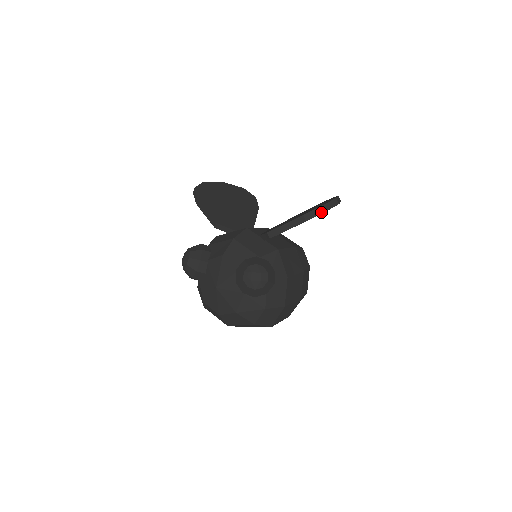
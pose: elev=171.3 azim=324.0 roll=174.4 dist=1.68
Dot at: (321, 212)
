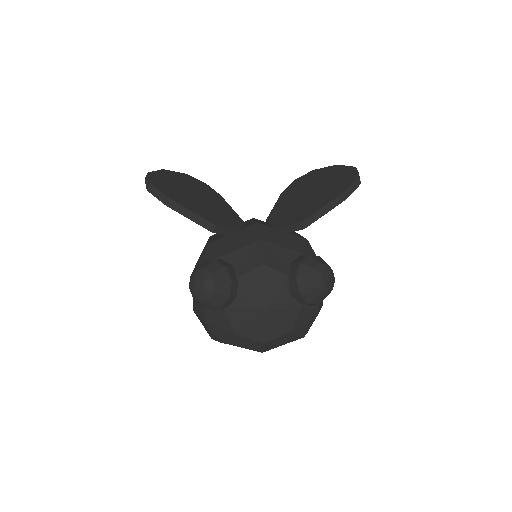
Dot at: (357, 185)
